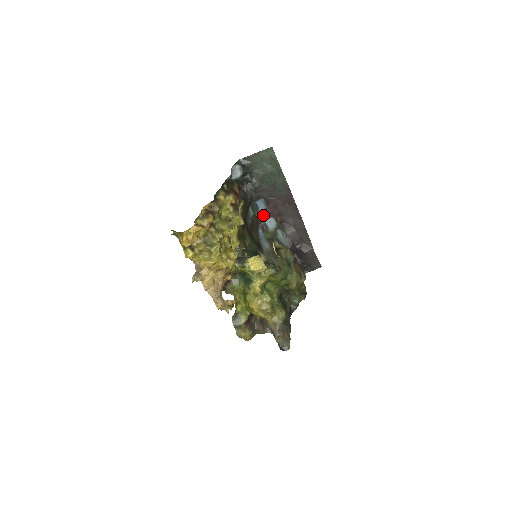
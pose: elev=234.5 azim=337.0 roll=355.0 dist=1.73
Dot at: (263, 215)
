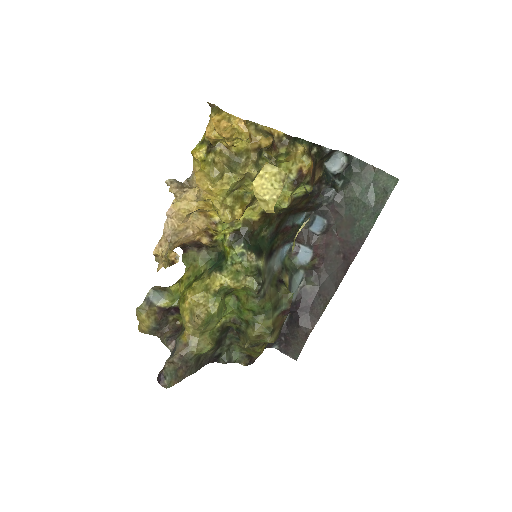
Dot at: (308, 237)
